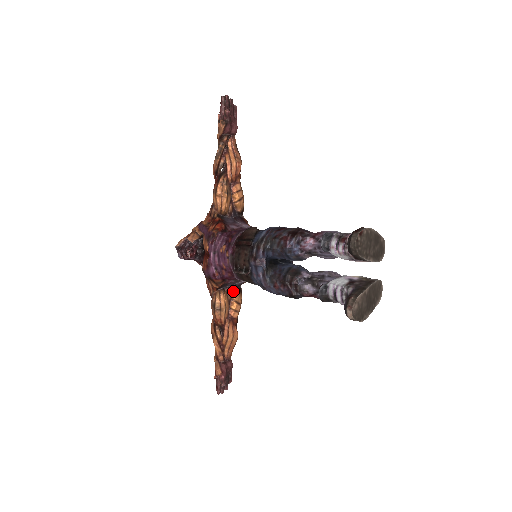
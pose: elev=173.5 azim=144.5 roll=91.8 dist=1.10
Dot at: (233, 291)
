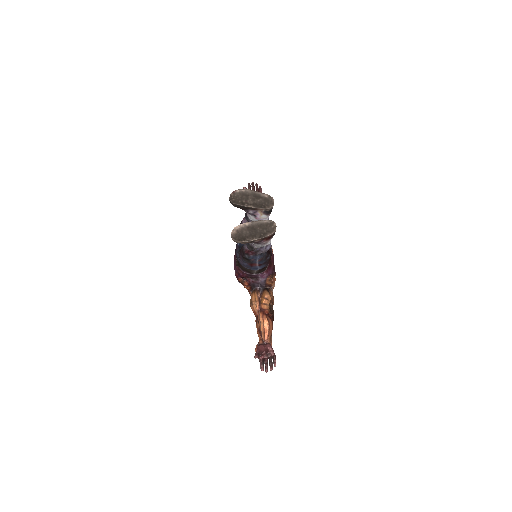
Dot at: (261, 291)
